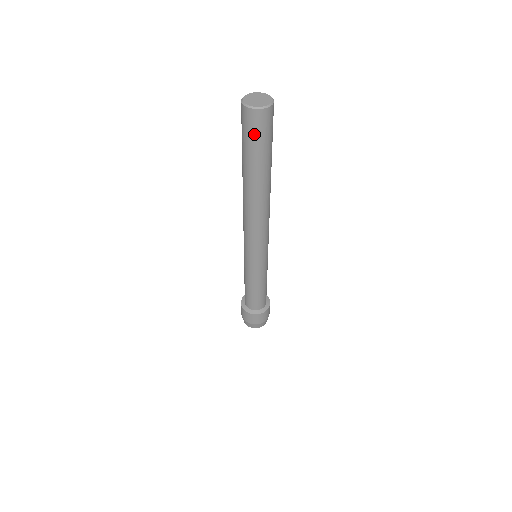
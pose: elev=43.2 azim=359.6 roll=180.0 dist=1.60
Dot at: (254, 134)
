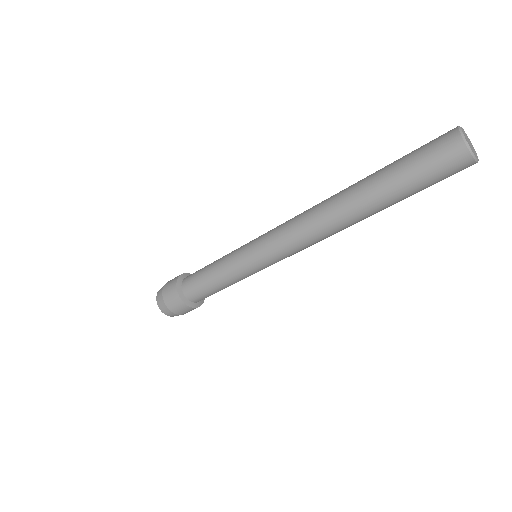
Dot at: (438, 174)
